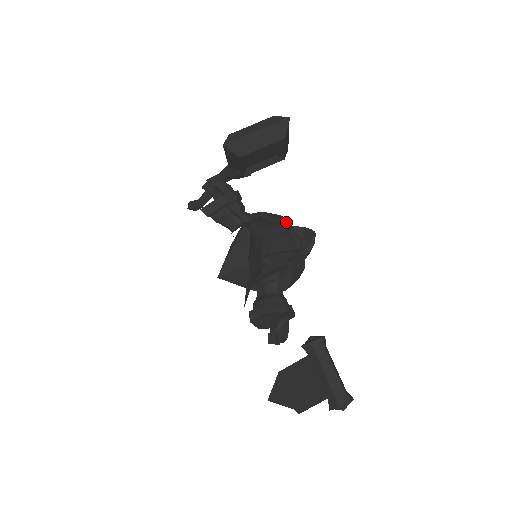
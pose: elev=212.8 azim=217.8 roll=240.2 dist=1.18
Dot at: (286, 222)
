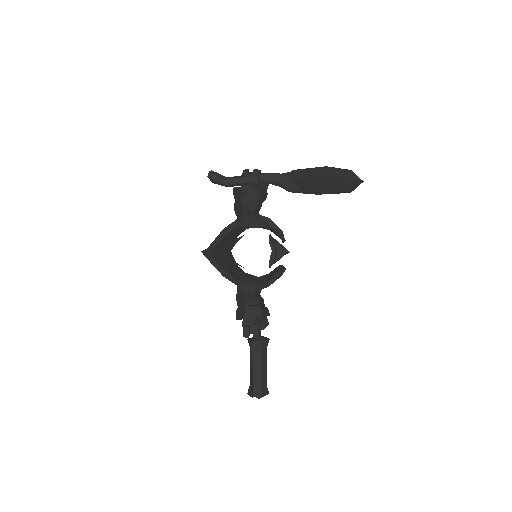
Dot at: occluded
